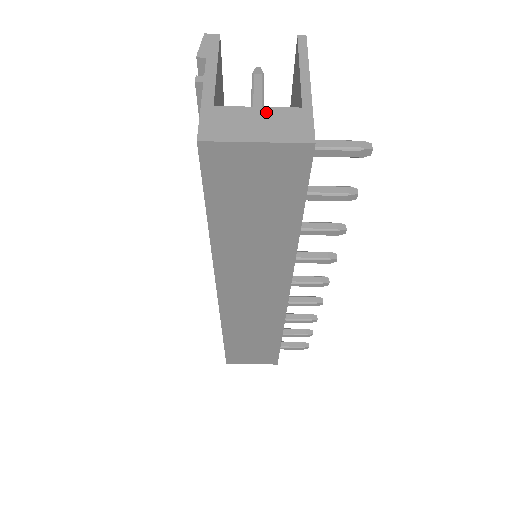
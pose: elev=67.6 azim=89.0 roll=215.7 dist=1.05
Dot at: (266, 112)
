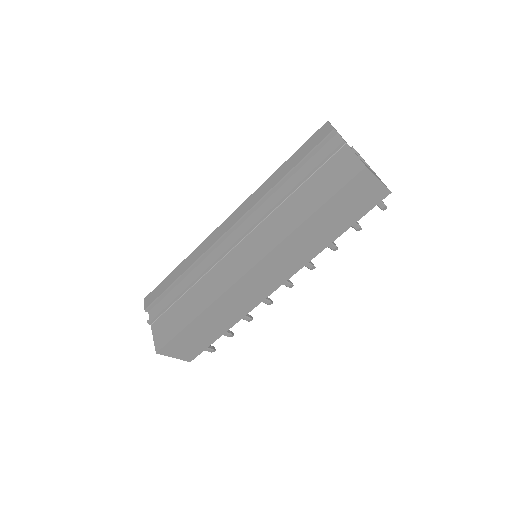
Dot at: occluded
